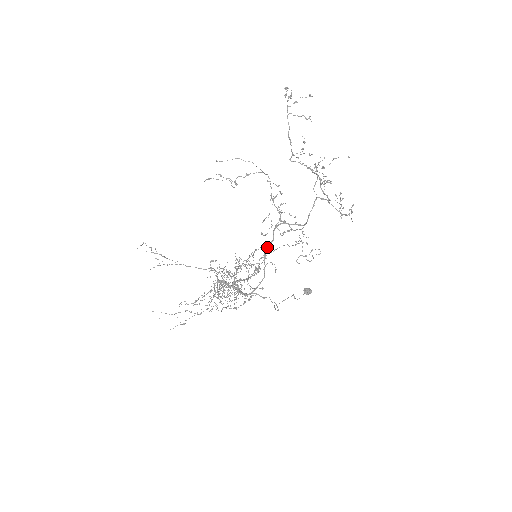
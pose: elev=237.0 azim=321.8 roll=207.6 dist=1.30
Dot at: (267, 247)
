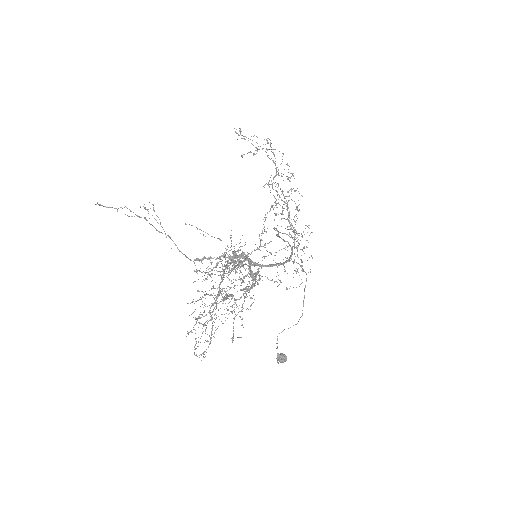
Dot at: (277, 235)
